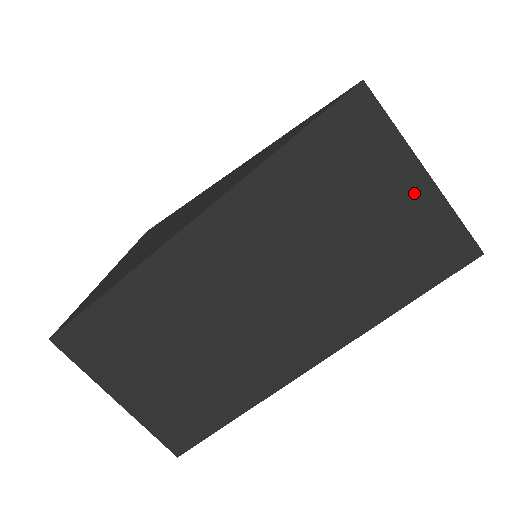
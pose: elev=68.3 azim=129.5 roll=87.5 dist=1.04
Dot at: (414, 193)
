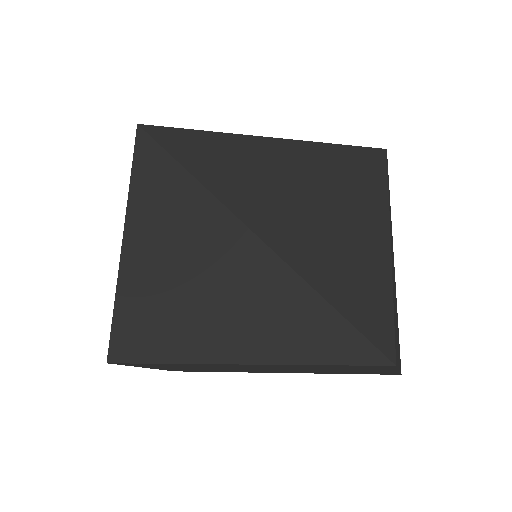
Dot at: (385, 371)
